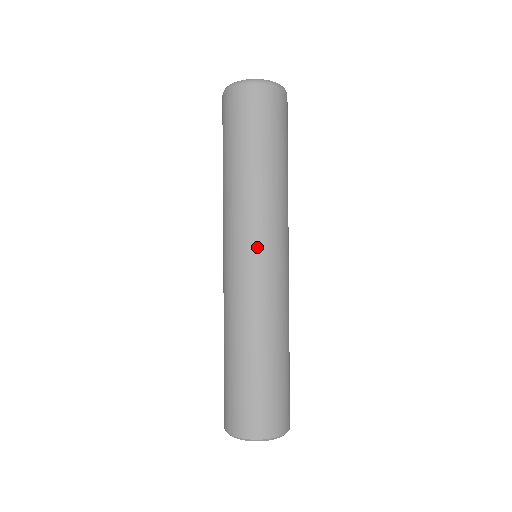
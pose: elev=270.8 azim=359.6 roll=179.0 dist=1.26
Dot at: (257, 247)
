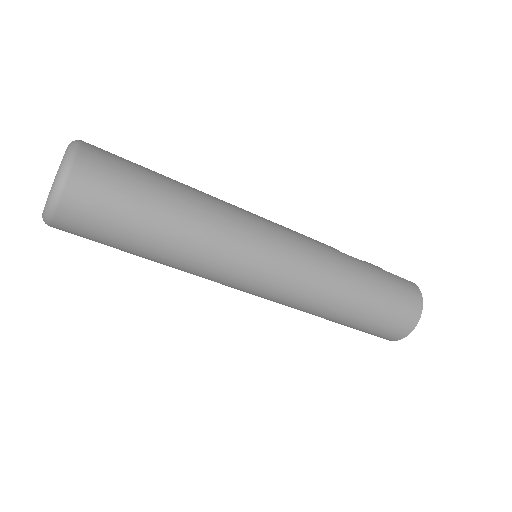
Dot at: (239, 289)
